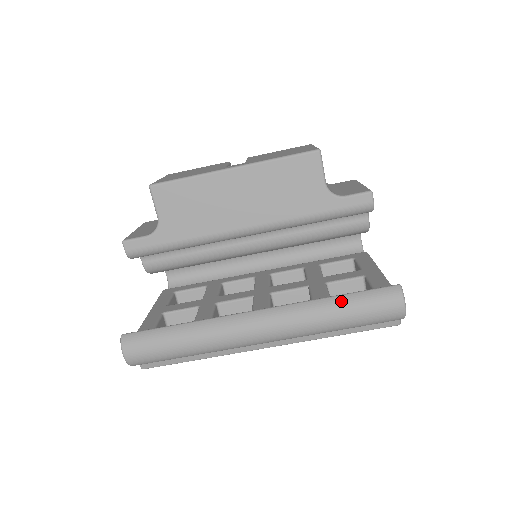
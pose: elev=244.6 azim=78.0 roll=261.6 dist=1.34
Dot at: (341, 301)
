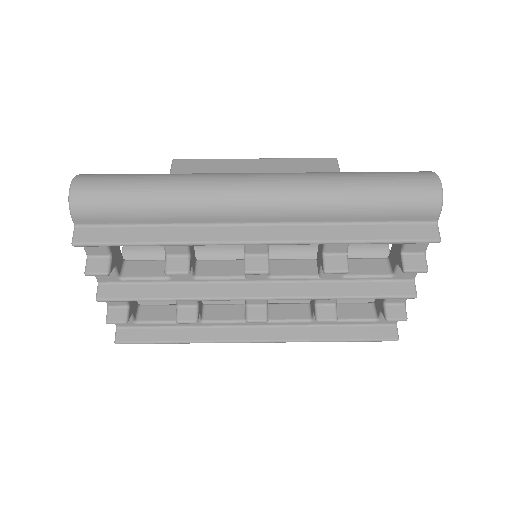
Dot at: (359, 172)
